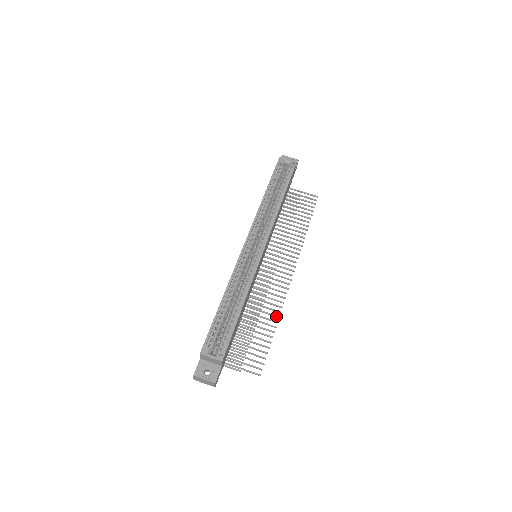
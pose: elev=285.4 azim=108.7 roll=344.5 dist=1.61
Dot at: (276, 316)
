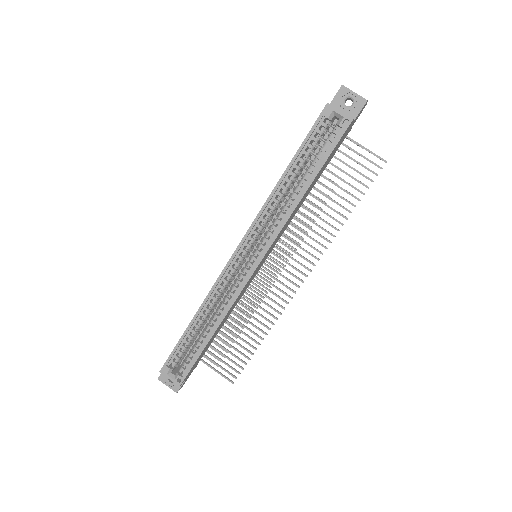
Dot at: (267, 328)
